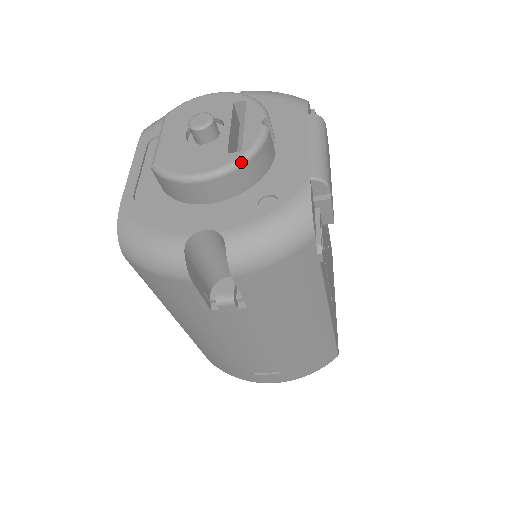
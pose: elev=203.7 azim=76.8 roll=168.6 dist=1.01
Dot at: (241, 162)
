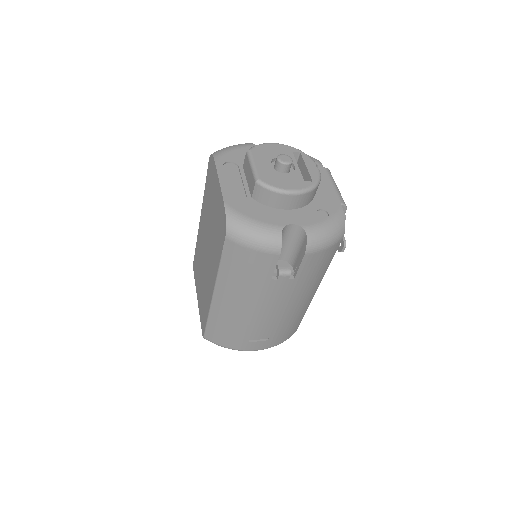
Dot at: (314, 188)
